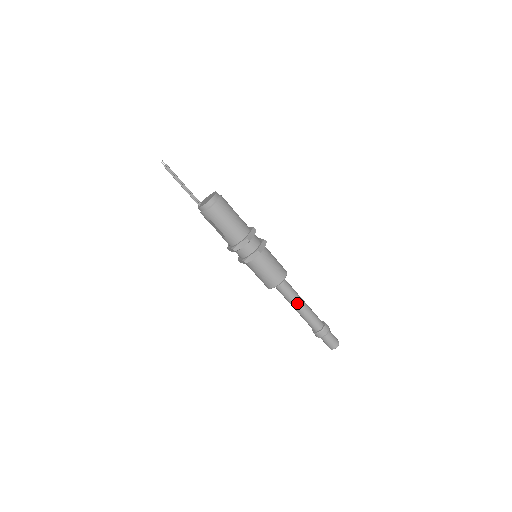
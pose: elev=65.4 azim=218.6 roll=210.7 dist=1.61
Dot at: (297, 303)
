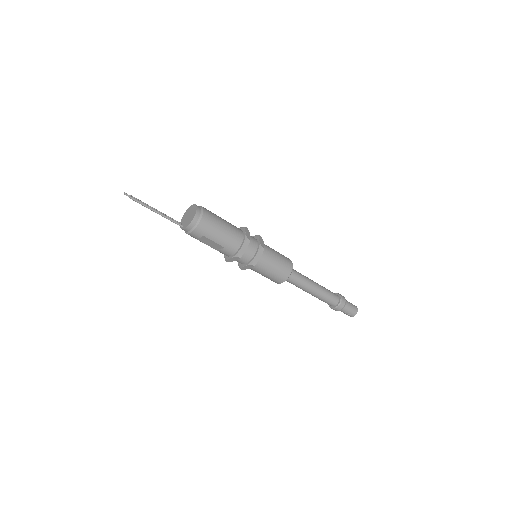
Dot at: (310, 285)
